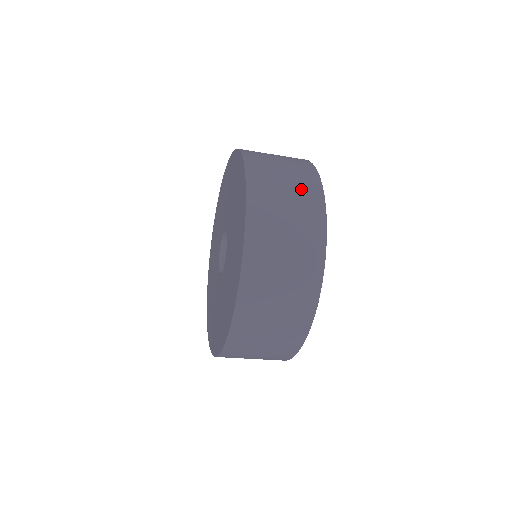
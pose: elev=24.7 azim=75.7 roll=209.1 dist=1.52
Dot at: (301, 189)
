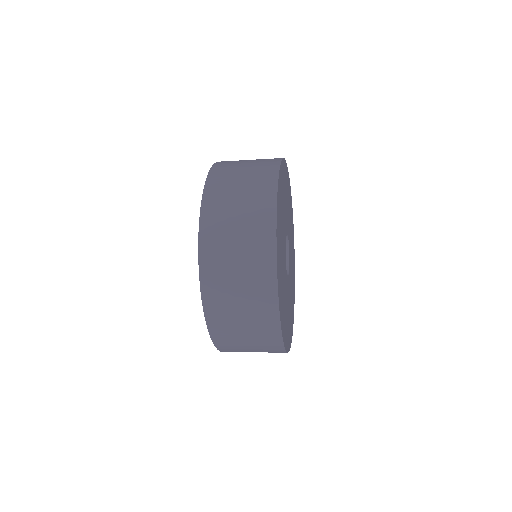
Dot at: (256, 180)
